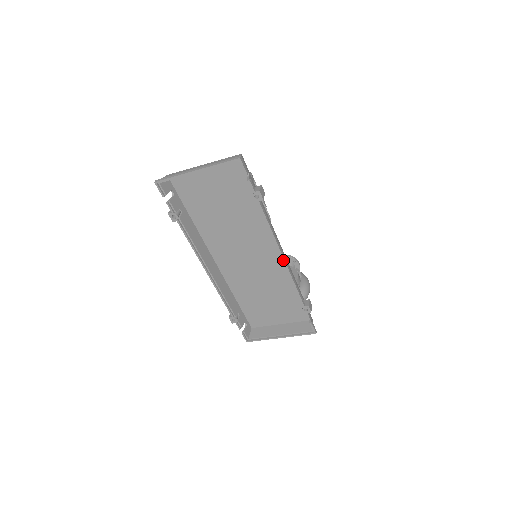
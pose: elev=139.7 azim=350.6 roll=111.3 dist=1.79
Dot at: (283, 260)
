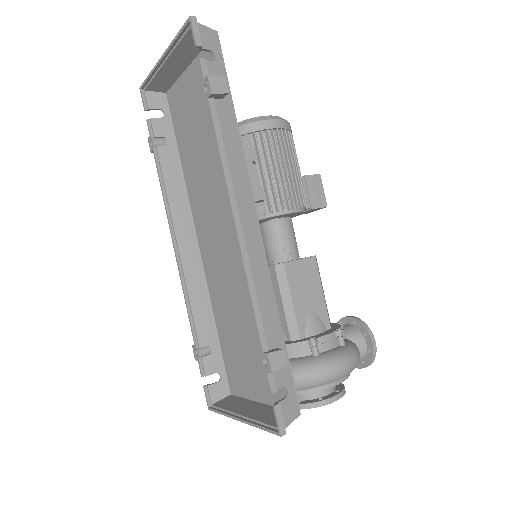
Dot at: (235, 228)
